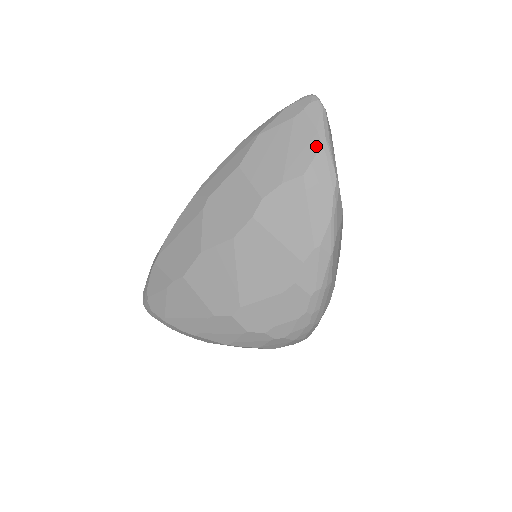
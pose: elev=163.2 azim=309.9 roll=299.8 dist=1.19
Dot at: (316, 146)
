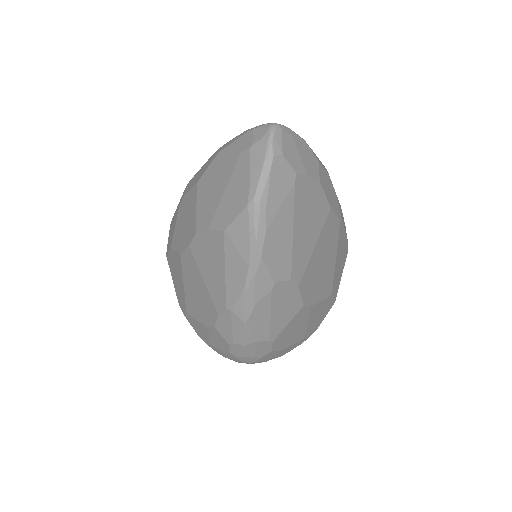
Dot at: (243, 203)
